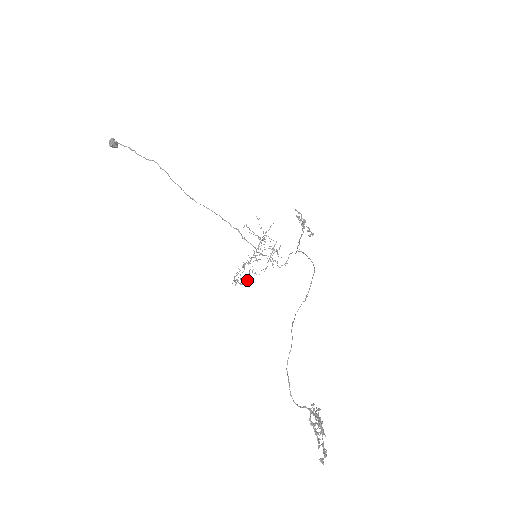
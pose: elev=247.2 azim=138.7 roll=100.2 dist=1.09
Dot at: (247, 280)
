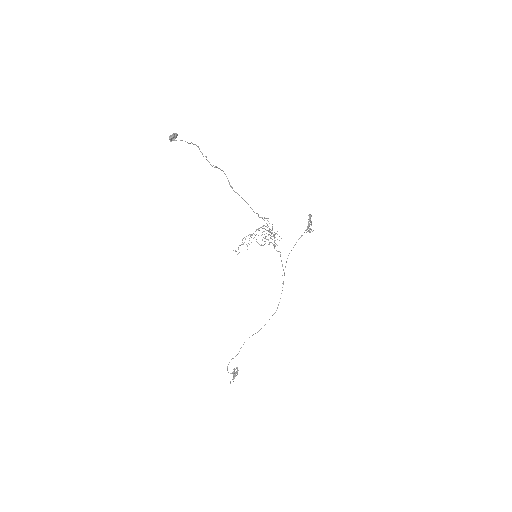
Dot at: occluded
